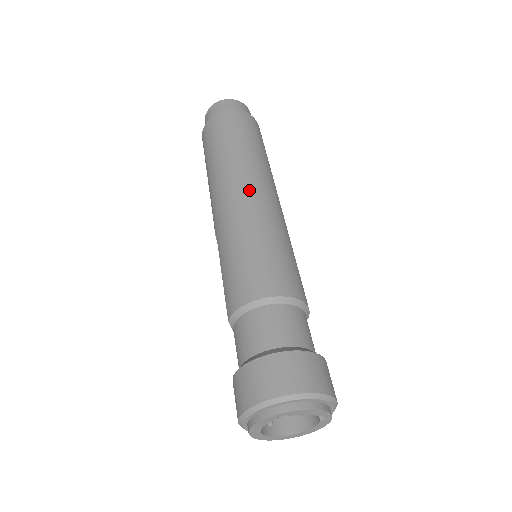
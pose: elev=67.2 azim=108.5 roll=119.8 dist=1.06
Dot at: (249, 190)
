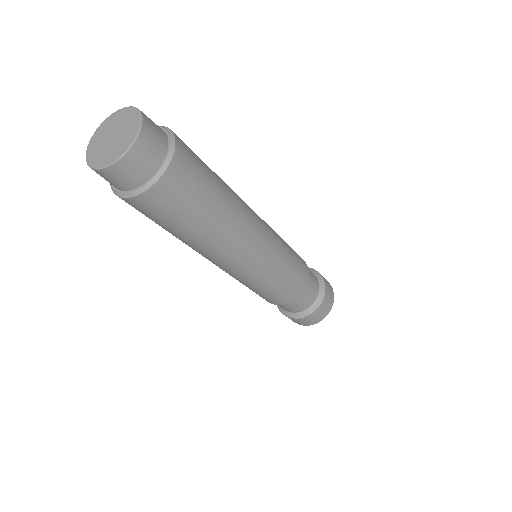
Dot at: (235, 263)
